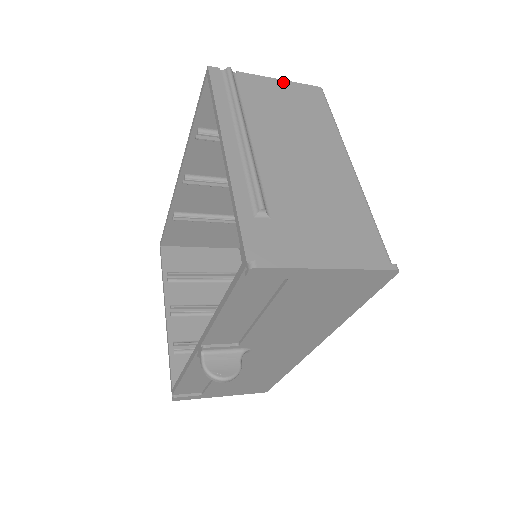
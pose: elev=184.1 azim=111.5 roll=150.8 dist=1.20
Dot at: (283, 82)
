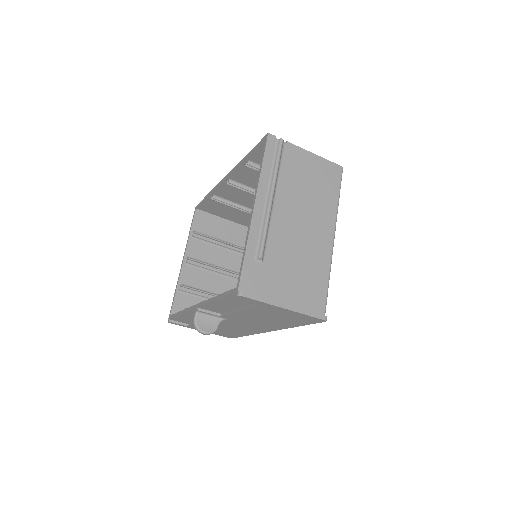
Dot at: (316, 157)
